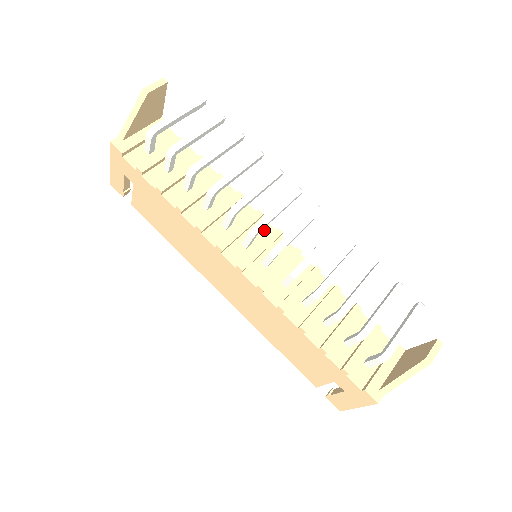
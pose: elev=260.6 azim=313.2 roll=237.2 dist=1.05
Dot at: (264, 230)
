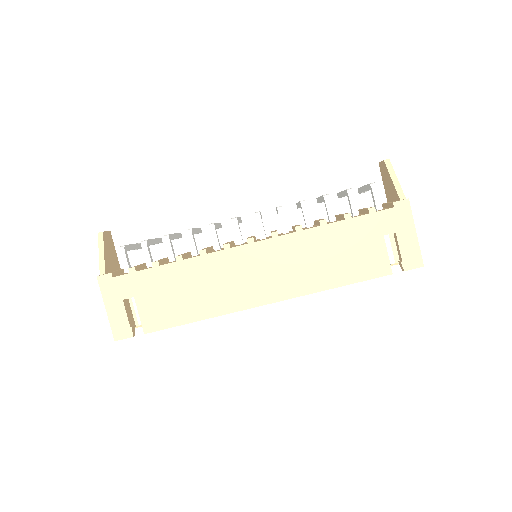
Dot at: occluded
